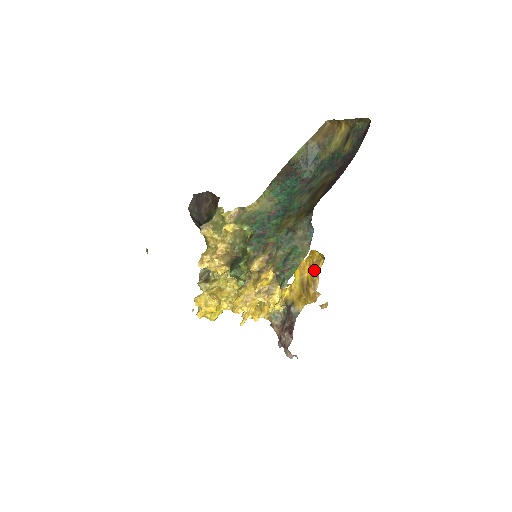
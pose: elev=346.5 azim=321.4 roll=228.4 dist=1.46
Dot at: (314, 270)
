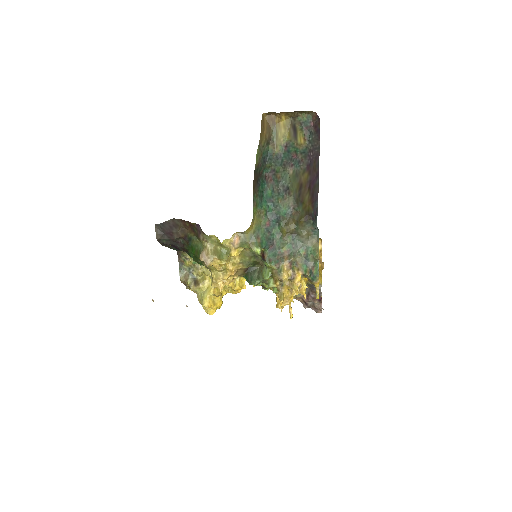
Dot at: occluded
